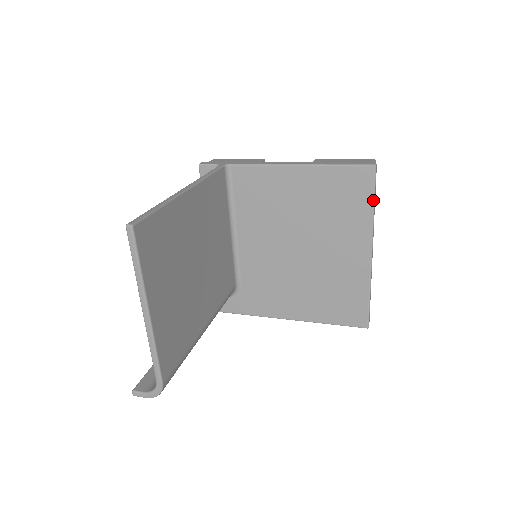
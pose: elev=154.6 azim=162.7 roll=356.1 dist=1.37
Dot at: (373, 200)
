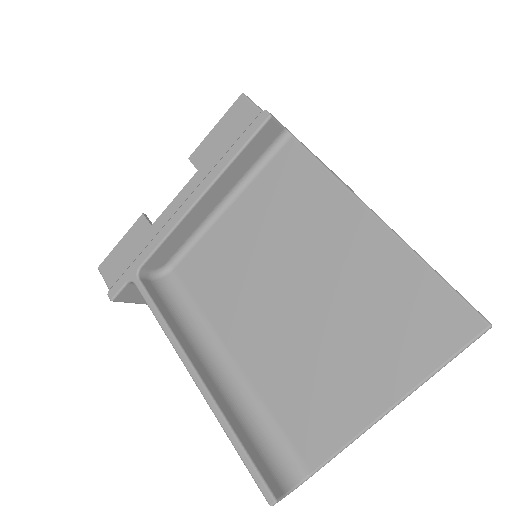
Dot at: occluded
